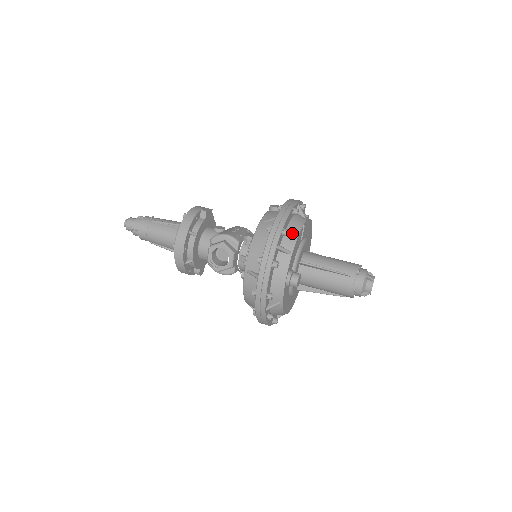
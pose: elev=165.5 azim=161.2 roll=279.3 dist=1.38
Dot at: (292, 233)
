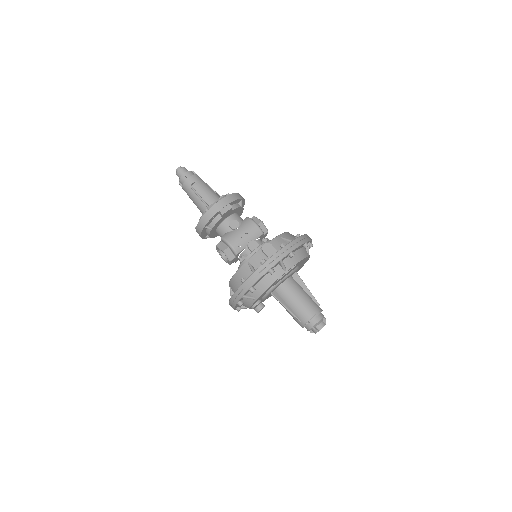
Dot at: (261, 287)
